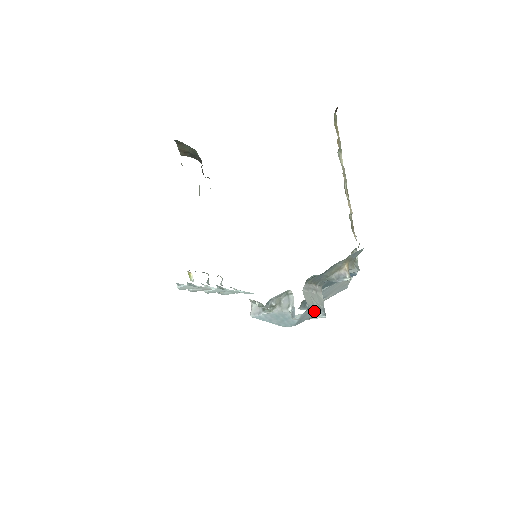
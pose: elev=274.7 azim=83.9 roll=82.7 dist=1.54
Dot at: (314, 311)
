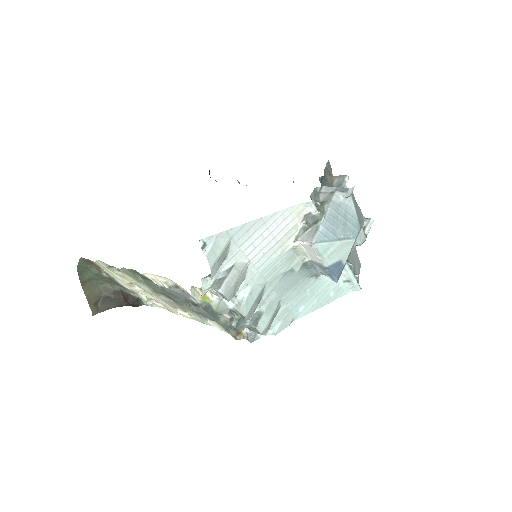
Dot at: (357, 206)
